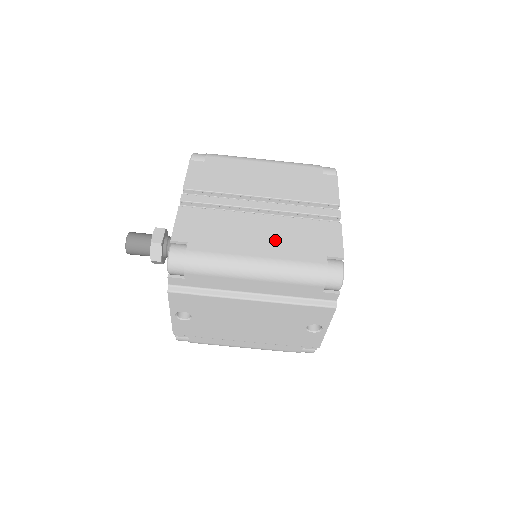
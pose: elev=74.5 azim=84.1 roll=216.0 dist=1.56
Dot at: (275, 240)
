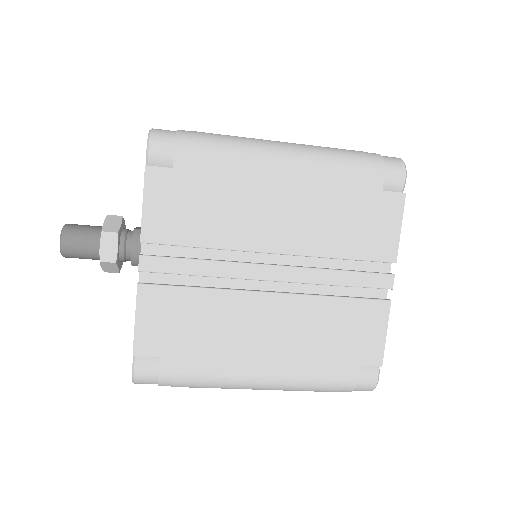
Dot at: (289, 343)
